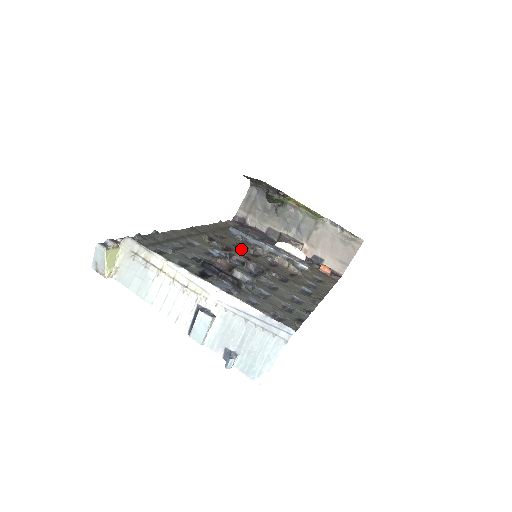
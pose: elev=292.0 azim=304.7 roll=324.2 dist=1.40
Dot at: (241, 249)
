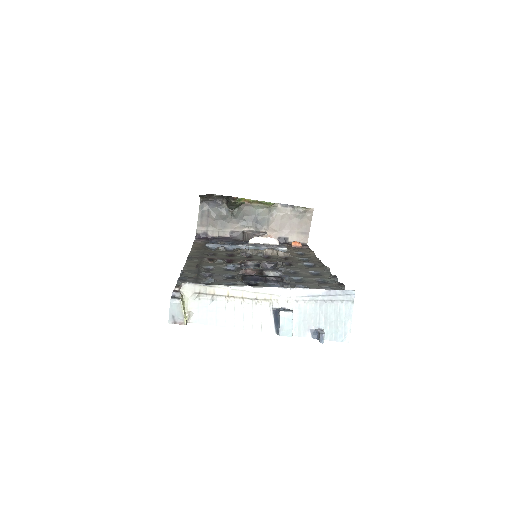
Dot at: (236, 257)
